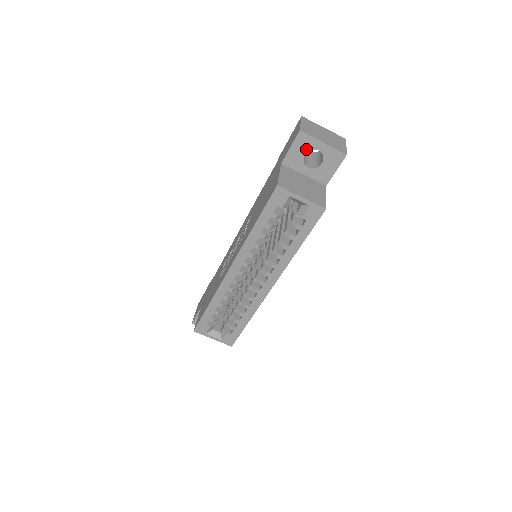
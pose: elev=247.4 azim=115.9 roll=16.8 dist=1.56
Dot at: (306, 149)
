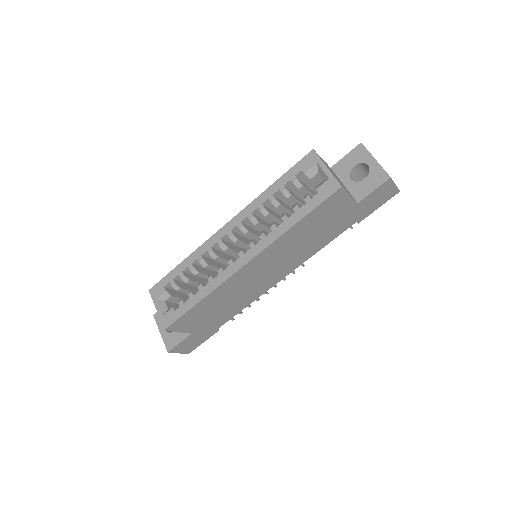
Dot at: (358, 161)
